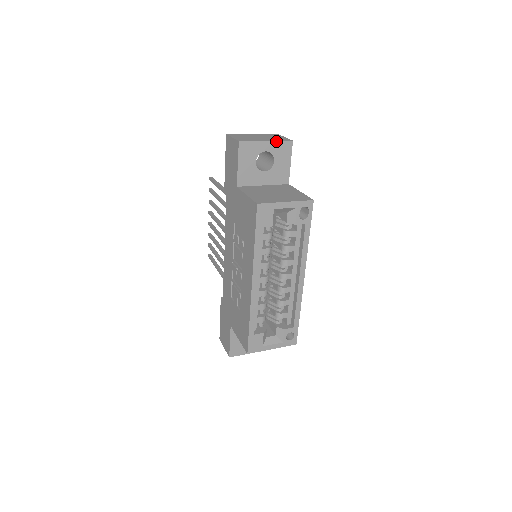
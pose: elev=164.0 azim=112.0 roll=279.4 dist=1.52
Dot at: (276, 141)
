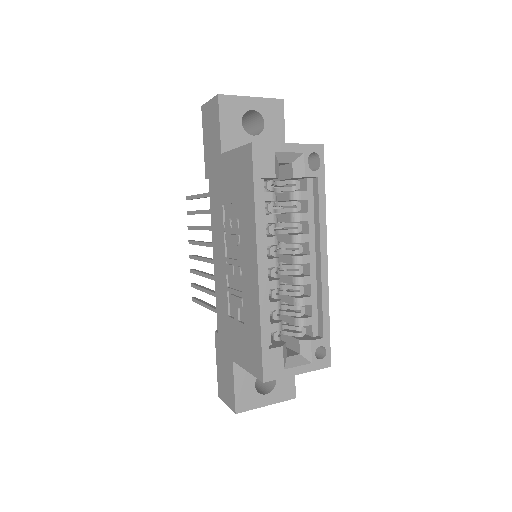
Dot at: (263, 98)
